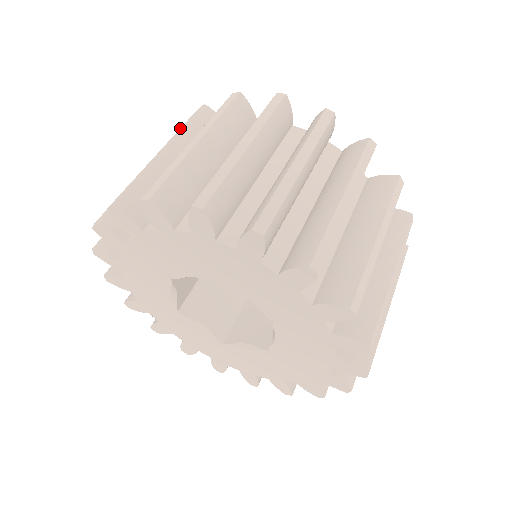
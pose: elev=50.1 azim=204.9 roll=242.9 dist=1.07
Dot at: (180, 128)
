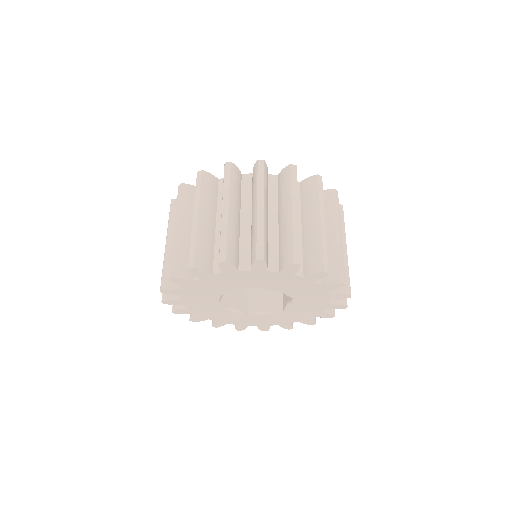
Dot at: occluded
